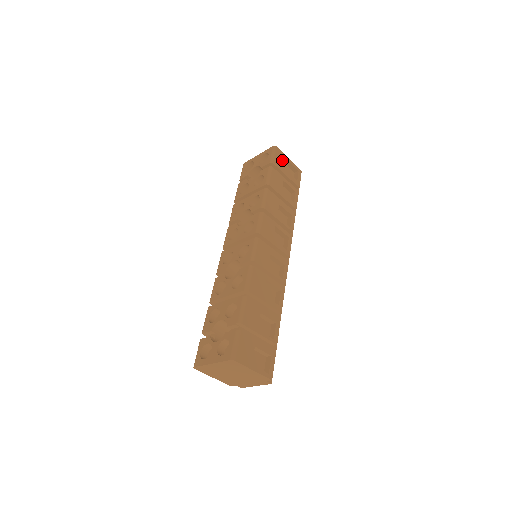
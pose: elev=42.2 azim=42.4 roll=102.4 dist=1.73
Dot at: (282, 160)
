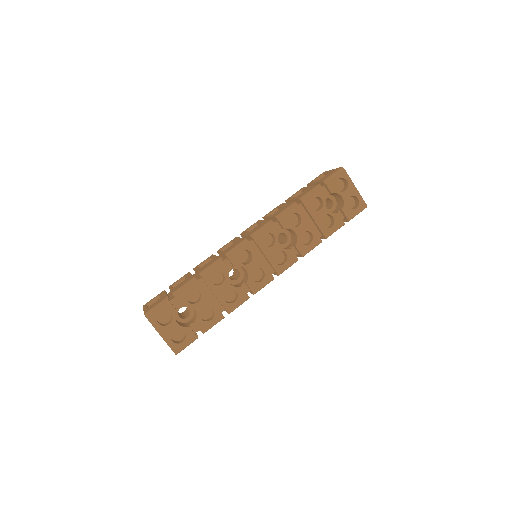
Dot at: occluded
